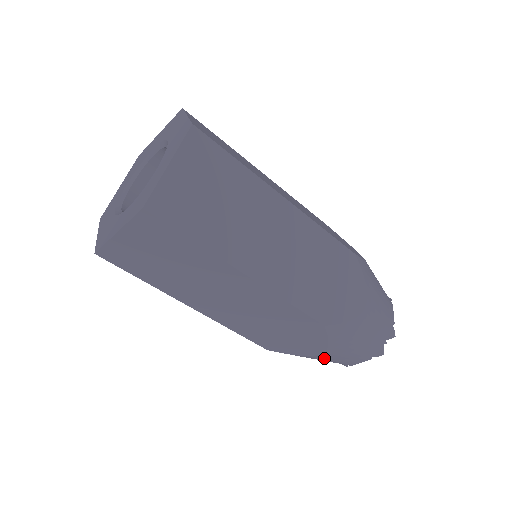
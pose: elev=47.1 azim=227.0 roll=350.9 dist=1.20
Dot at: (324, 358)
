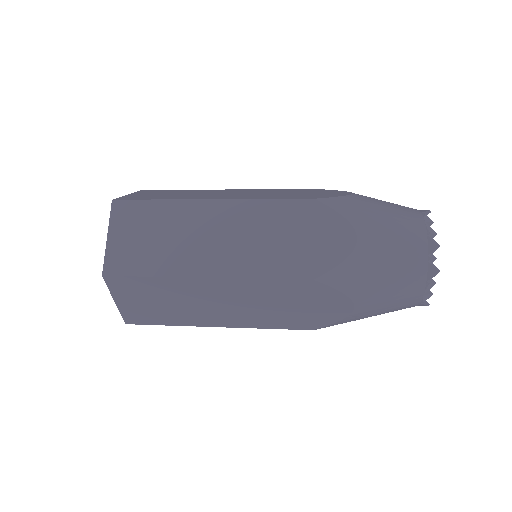
Dot at: (370, 309)
